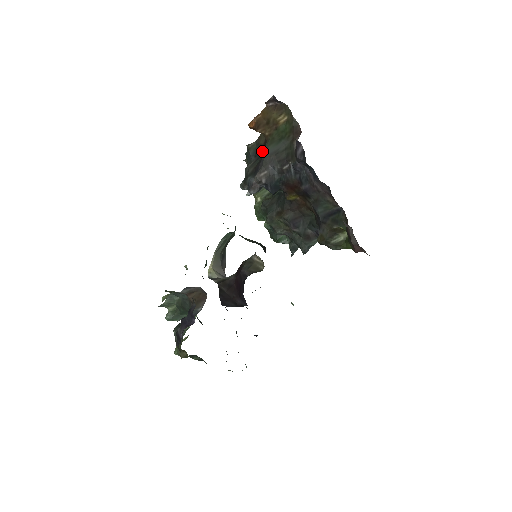
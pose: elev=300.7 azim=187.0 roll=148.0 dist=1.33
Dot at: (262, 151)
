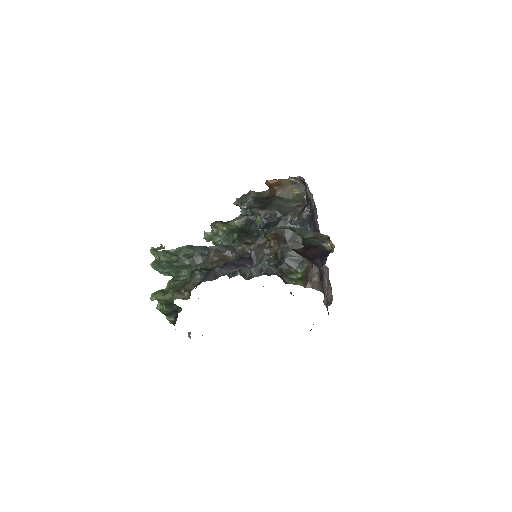
Dot at: (266, 200)
